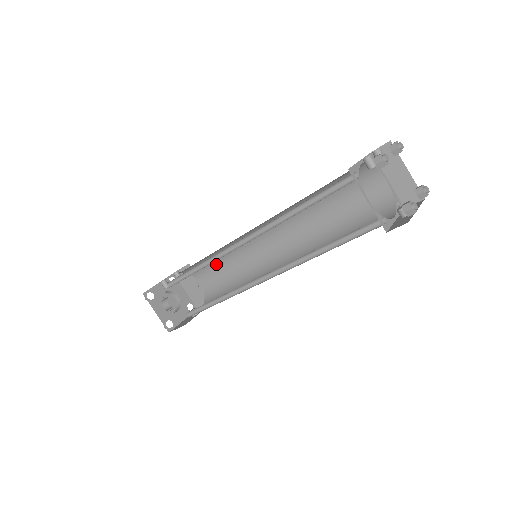
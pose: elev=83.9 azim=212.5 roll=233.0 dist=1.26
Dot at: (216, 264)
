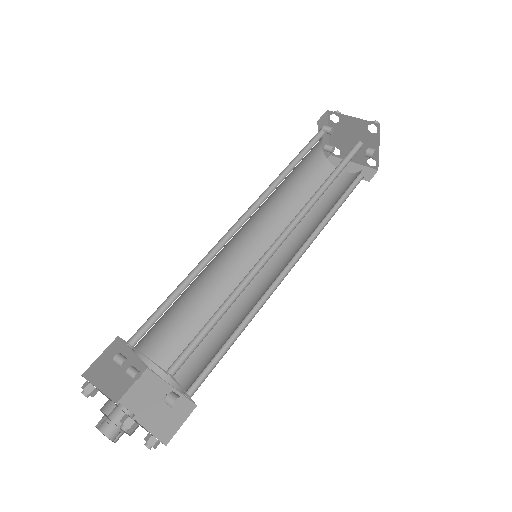
Dot at: (195, 333)
